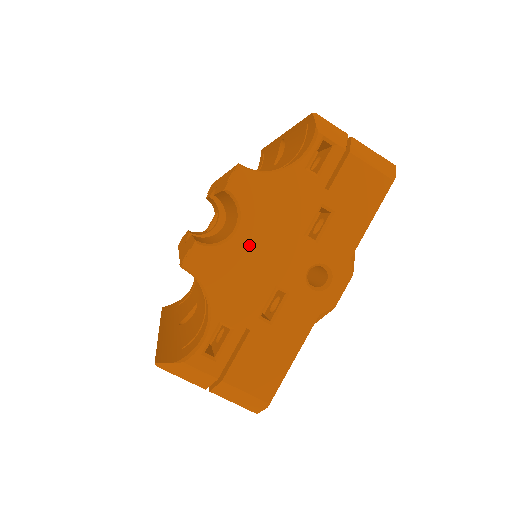
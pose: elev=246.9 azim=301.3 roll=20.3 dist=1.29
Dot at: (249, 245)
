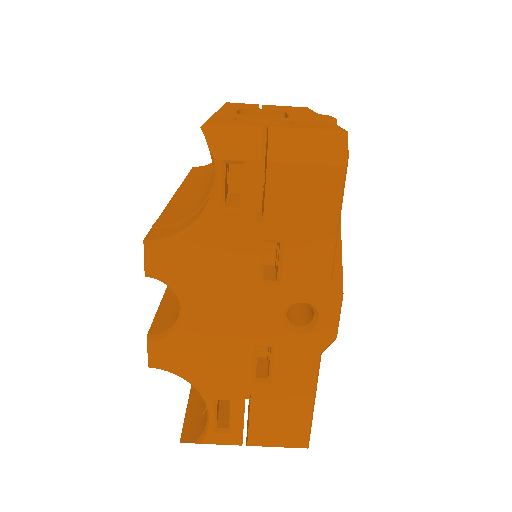
Dot at: (203, 320)
